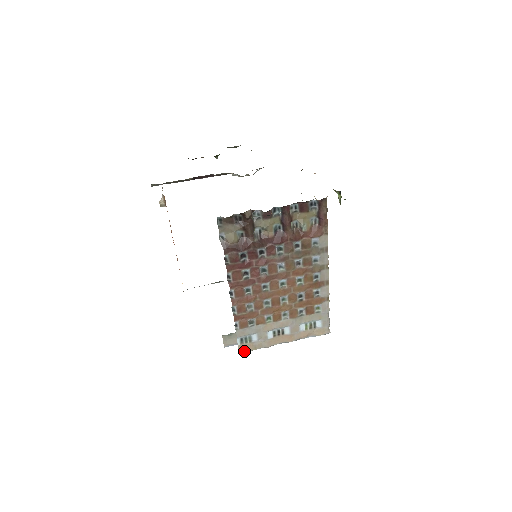
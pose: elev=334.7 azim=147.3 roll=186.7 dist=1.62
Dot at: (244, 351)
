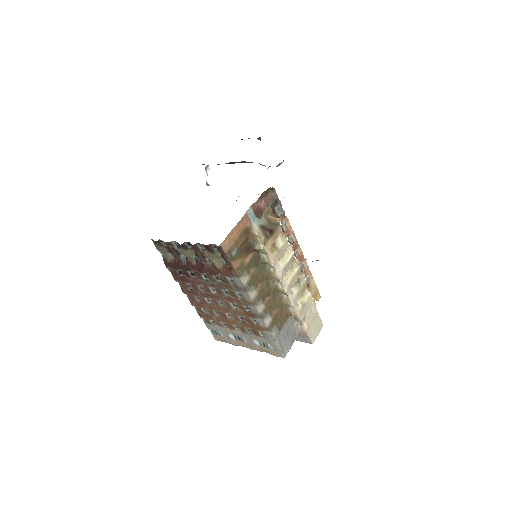
Dot at: (218, 340)
